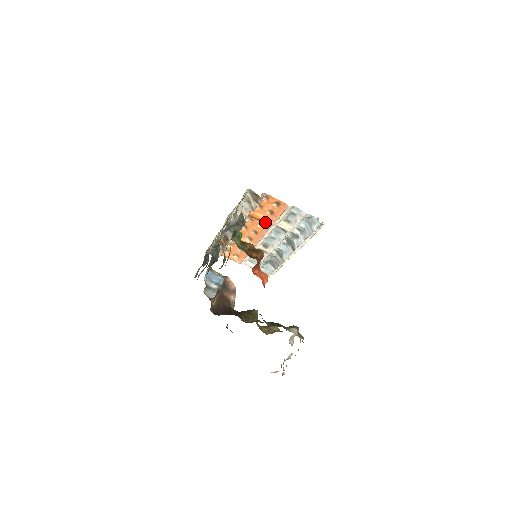
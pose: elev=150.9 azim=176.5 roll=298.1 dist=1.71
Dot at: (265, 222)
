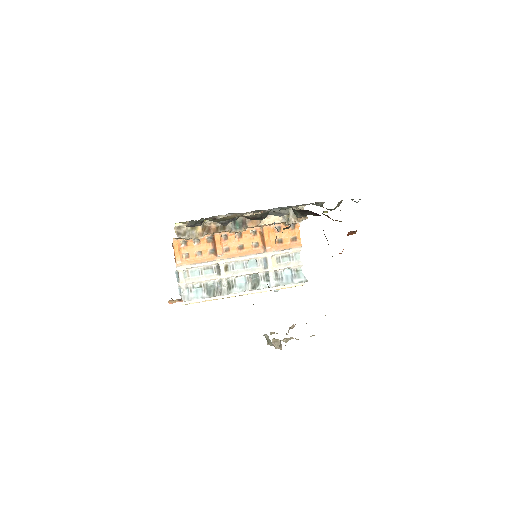
Dot at: (264, 245)
